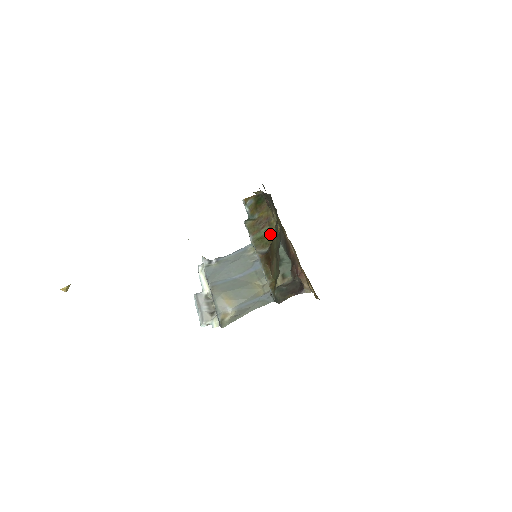
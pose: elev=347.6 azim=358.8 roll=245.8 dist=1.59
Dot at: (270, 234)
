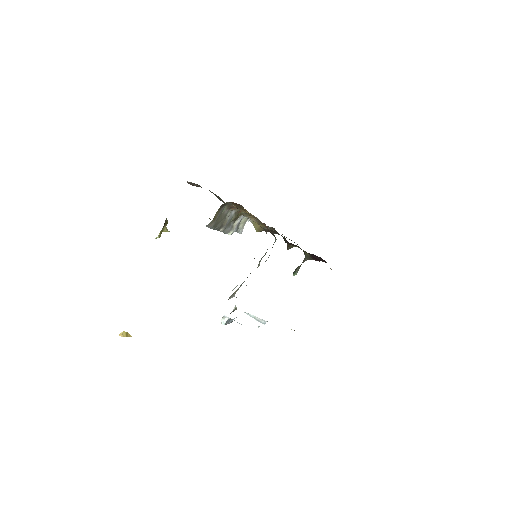
Dot at: occluded
